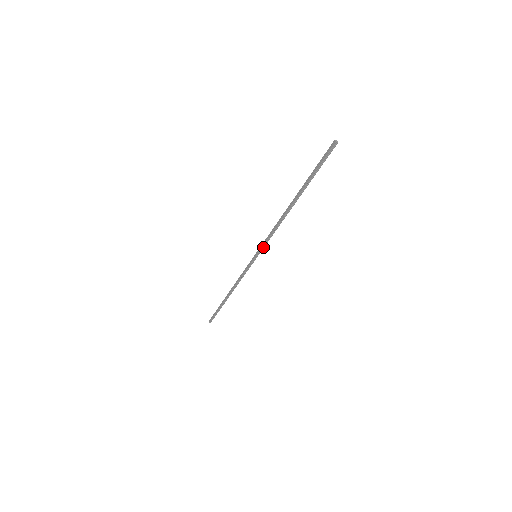
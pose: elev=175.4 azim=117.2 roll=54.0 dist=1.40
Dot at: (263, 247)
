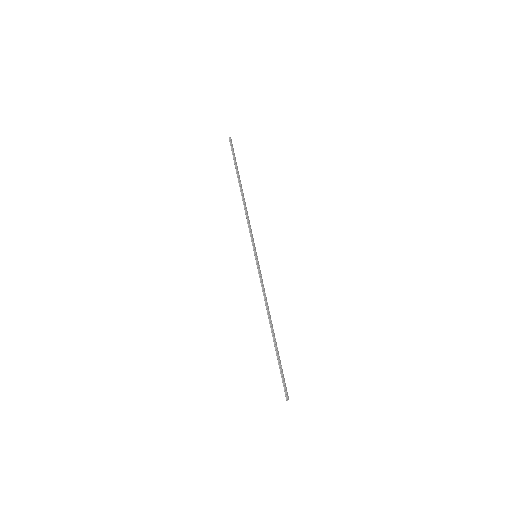
Dot at: (253, 241)
